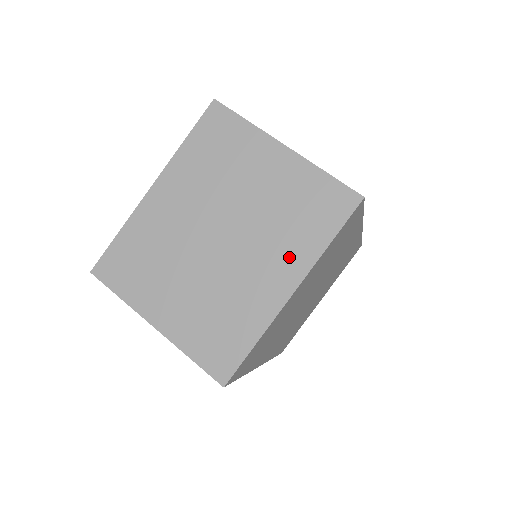
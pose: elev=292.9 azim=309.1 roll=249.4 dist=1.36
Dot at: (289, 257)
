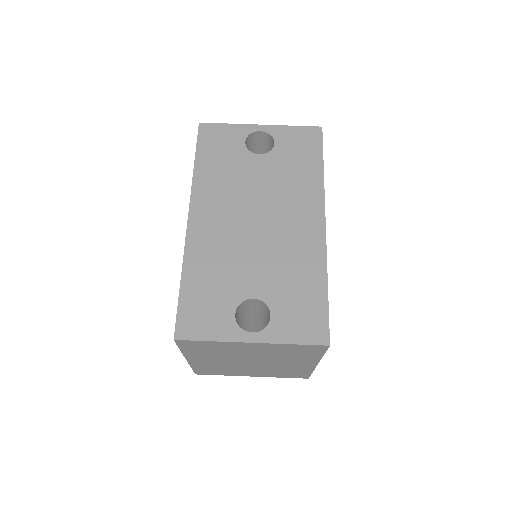
Dot at: (302, 361)
